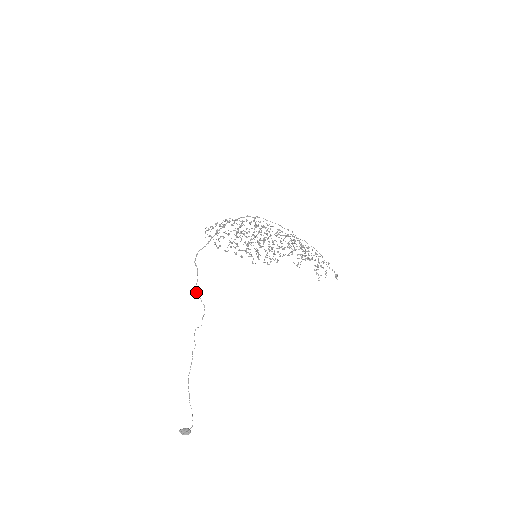
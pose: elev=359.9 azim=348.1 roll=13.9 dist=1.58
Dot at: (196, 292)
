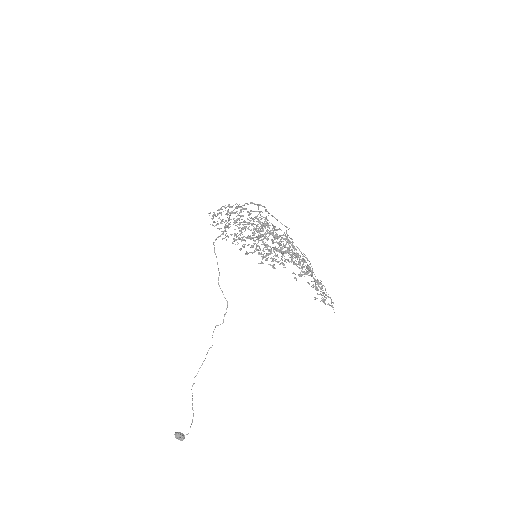
Dot at: (219, 285)
